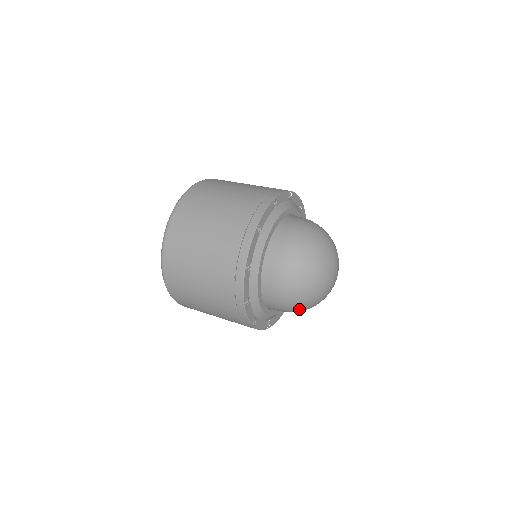
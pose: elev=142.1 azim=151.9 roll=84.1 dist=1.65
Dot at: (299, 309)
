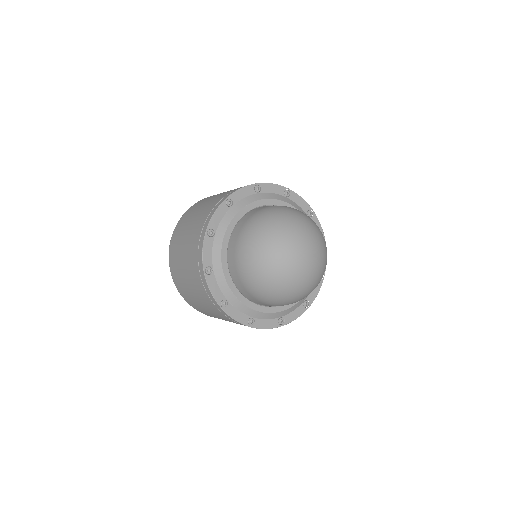
Dot at: (317, 285)
